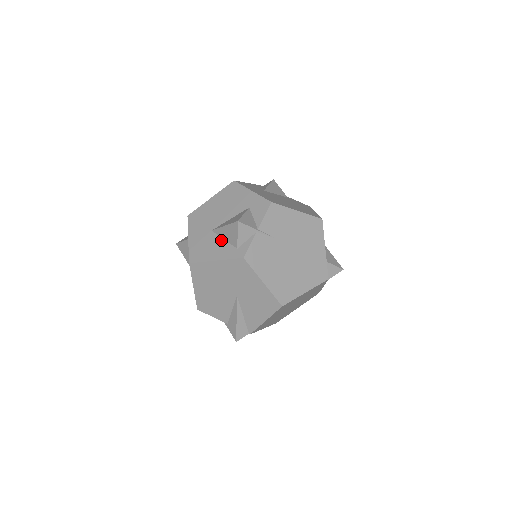
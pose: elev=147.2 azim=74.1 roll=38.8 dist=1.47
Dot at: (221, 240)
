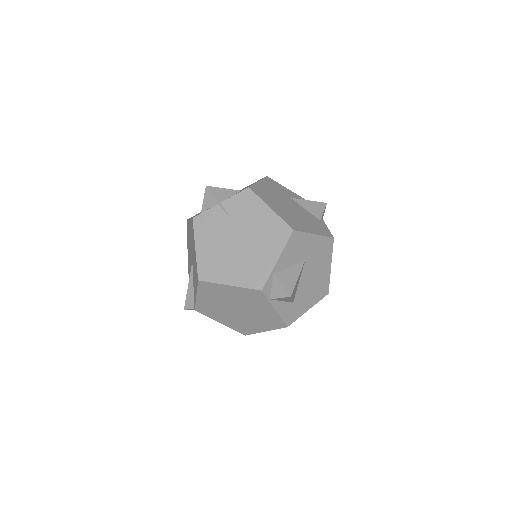
Dot at: occluded
